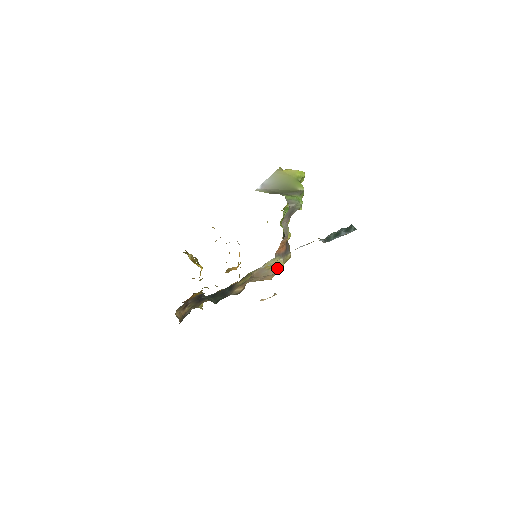
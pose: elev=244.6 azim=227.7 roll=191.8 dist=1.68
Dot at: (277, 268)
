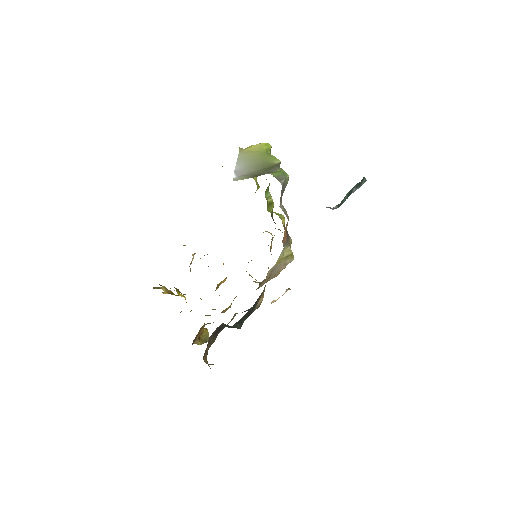
Dot at: (287, 259)
